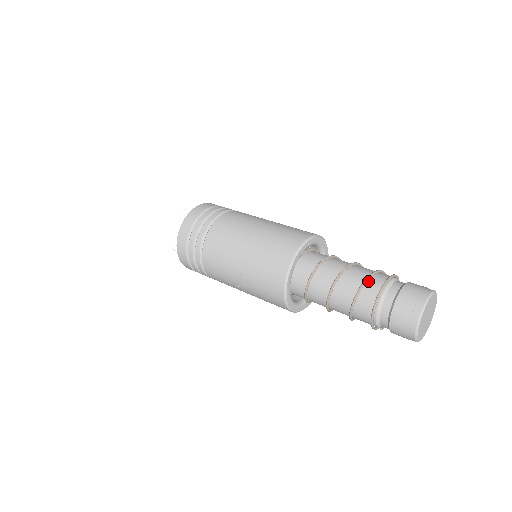
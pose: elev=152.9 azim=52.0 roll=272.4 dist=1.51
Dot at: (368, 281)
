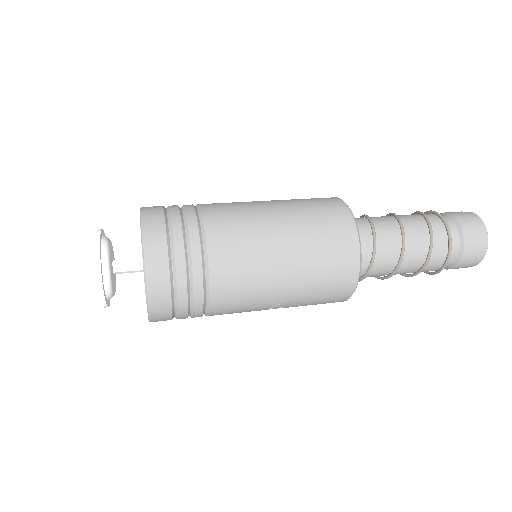
Dot at: (432, 240)
